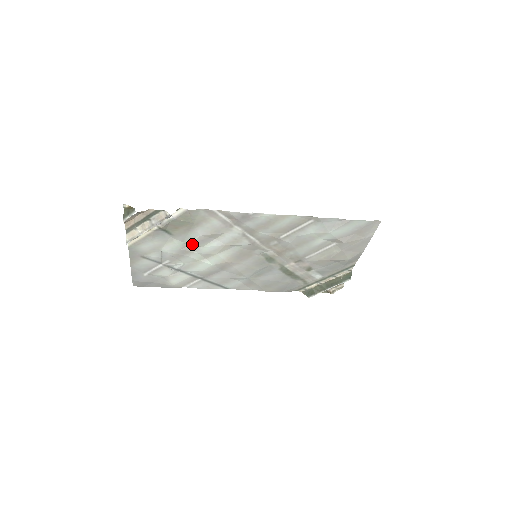
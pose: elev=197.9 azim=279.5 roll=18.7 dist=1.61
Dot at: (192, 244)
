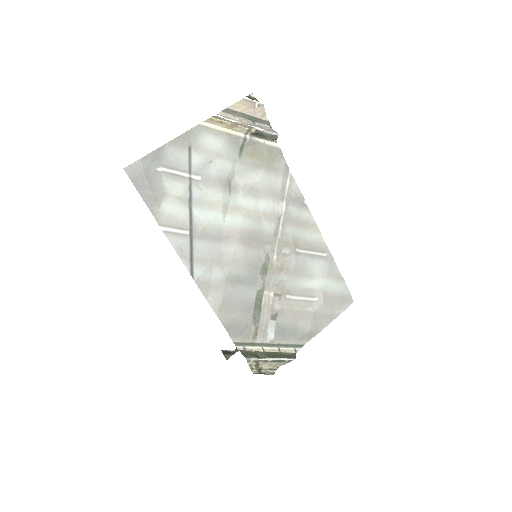
Dot at: (238, 184)
